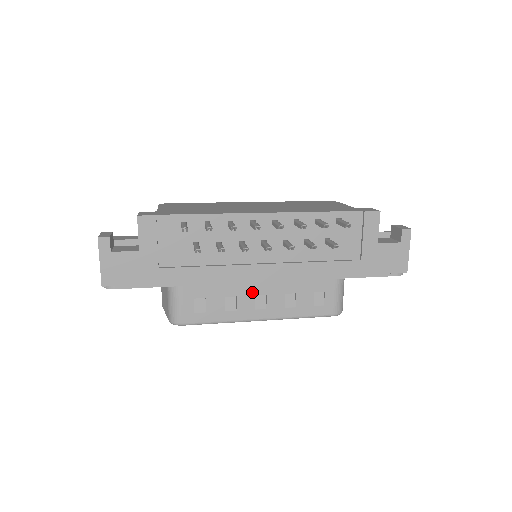
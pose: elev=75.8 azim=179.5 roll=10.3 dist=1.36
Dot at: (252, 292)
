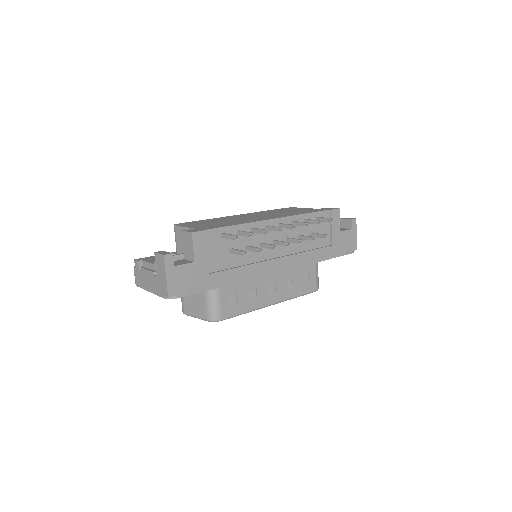
Dot at: (266, 283)
